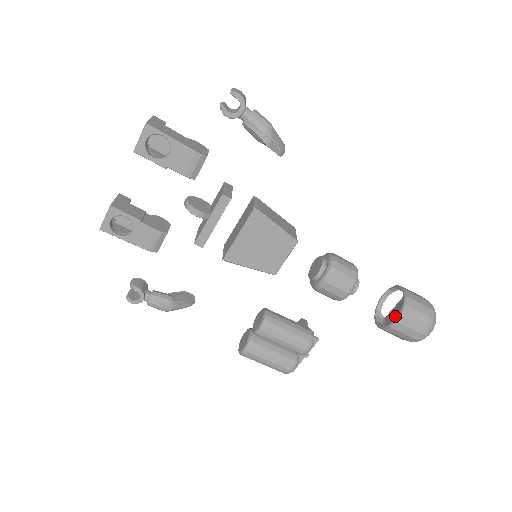
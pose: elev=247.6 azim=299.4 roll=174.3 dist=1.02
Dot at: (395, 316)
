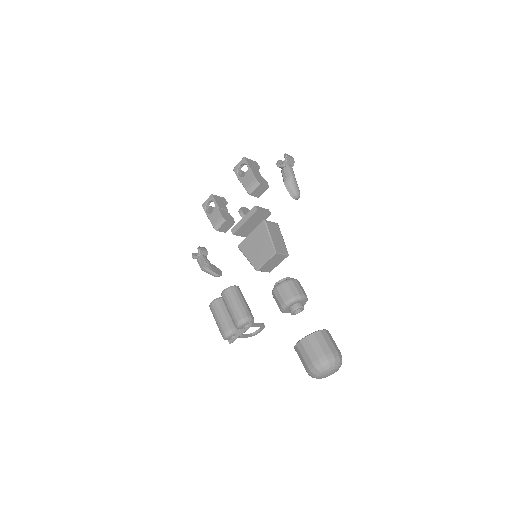
Dot at: occluded
